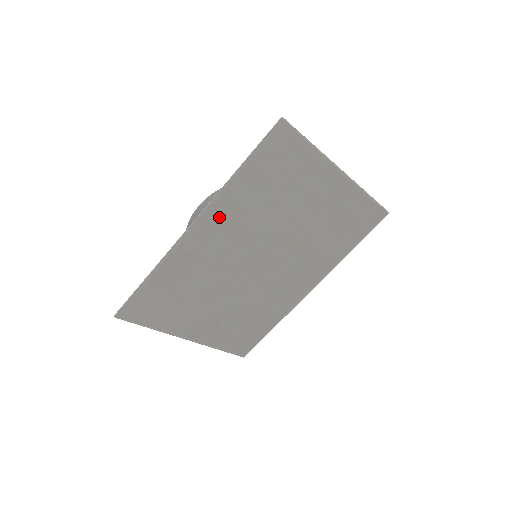
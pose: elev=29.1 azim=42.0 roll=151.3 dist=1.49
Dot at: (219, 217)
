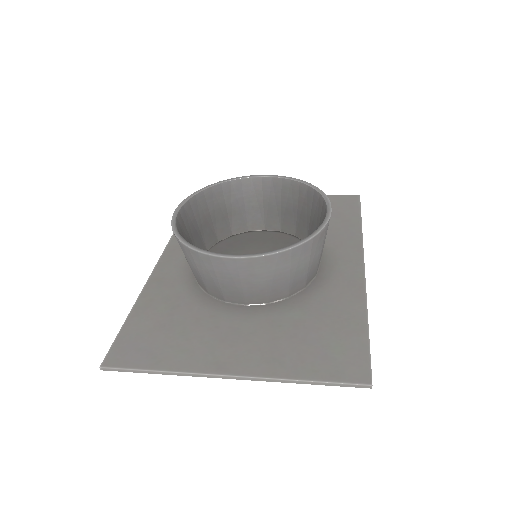
Dot at: (168, 278)
